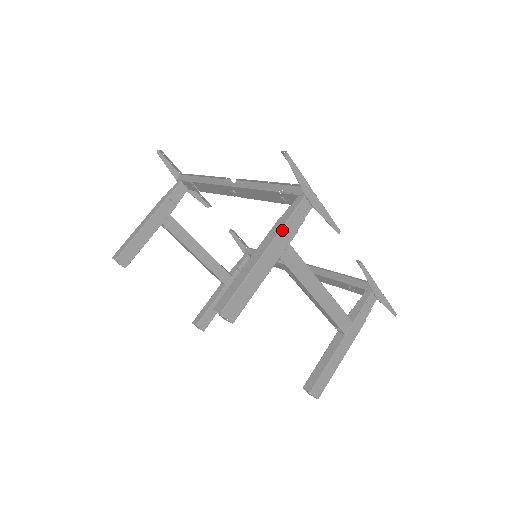
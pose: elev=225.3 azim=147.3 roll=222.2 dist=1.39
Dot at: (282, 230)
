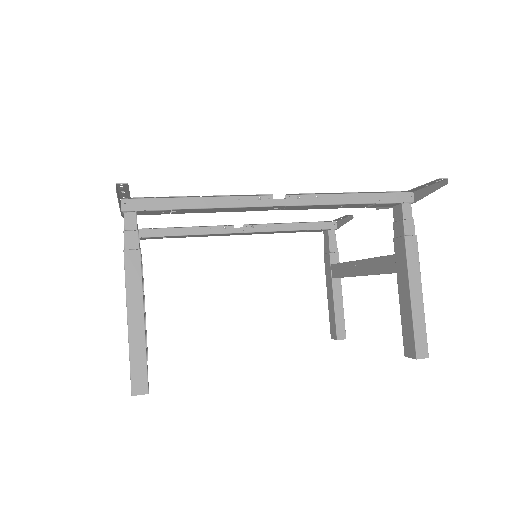
Dot at: (417, 249)
